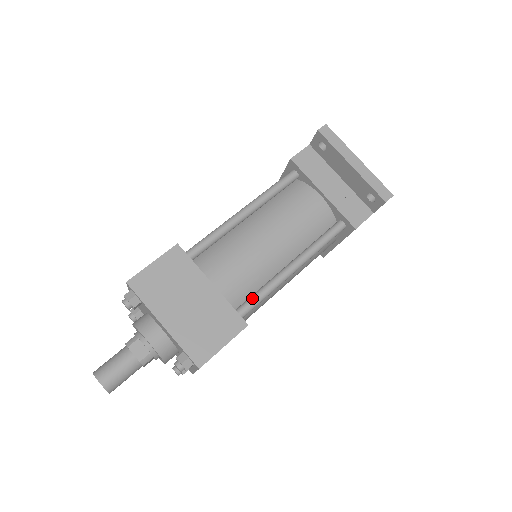
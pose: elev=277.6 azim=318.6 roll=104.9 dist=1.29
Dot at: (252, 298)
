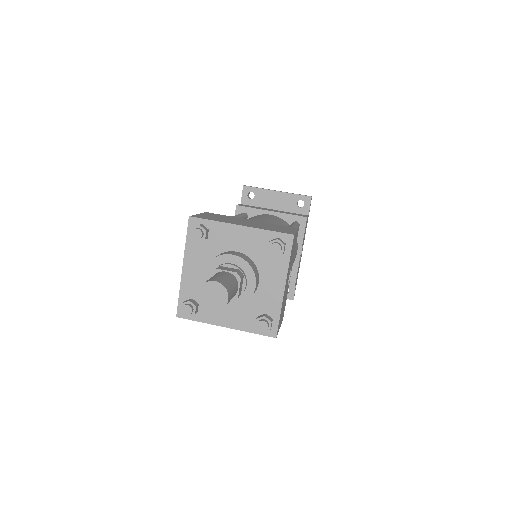
Dot at: occluded
